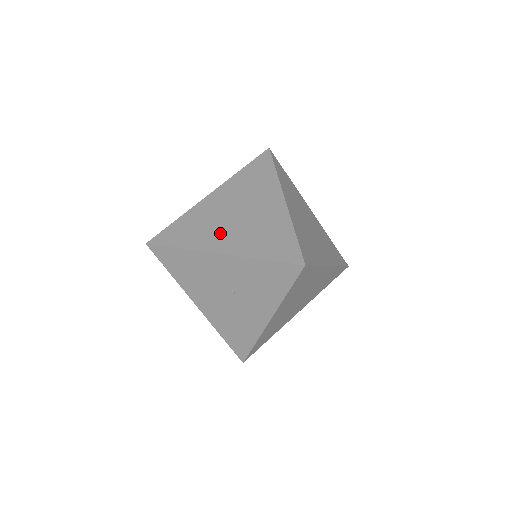
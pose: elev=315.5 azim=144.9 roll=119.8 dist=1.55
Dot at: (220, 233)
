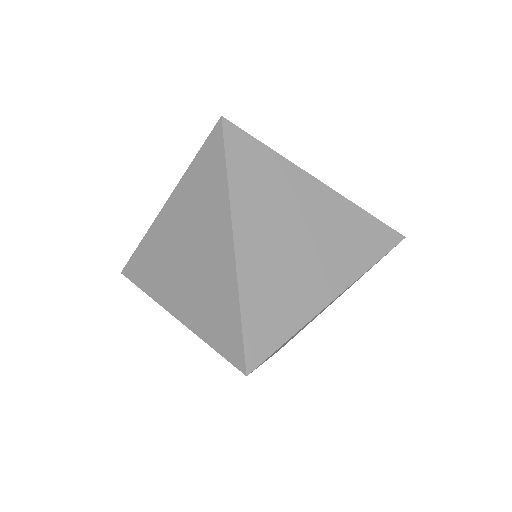
Dot at: (173, 282)
